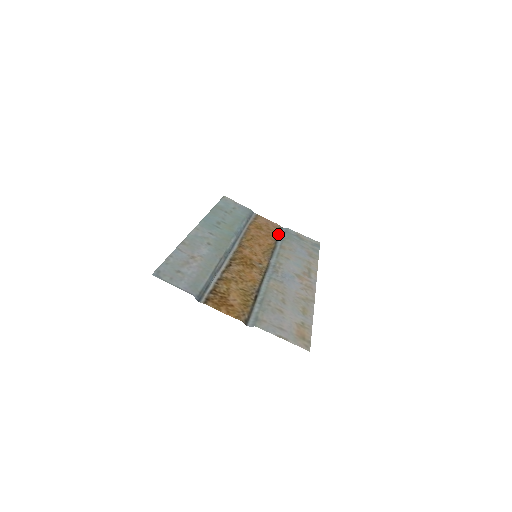
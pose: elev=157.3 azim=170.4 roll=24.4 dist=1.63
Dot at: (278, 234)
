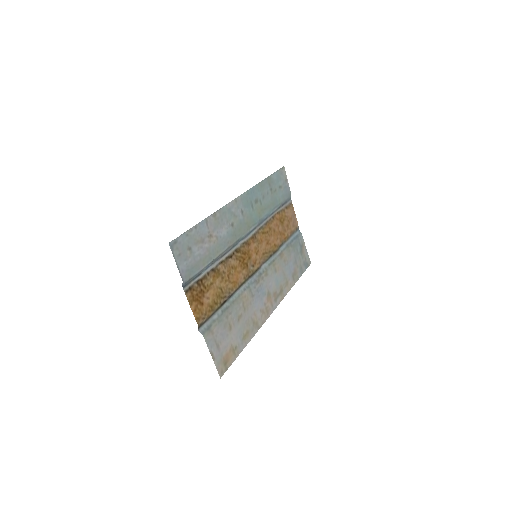
Dot at: (290, 236)
